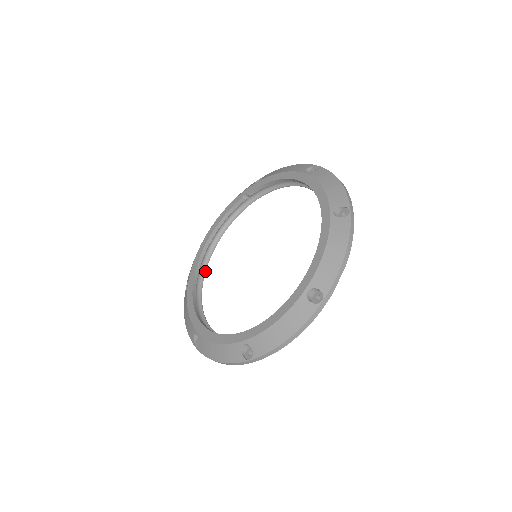
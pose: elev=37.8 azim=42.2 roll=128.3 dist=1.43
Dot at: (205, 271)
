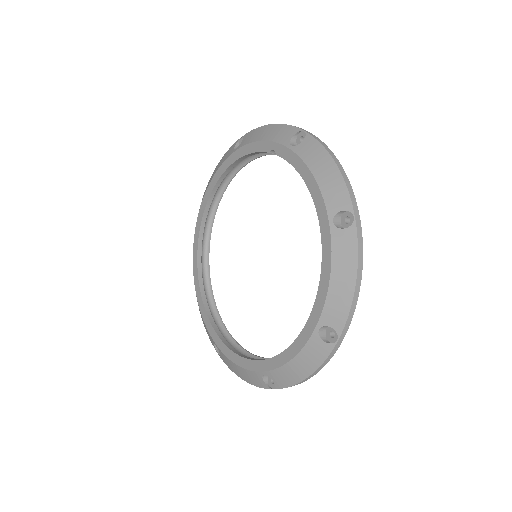
Dot at: (222, 195)
